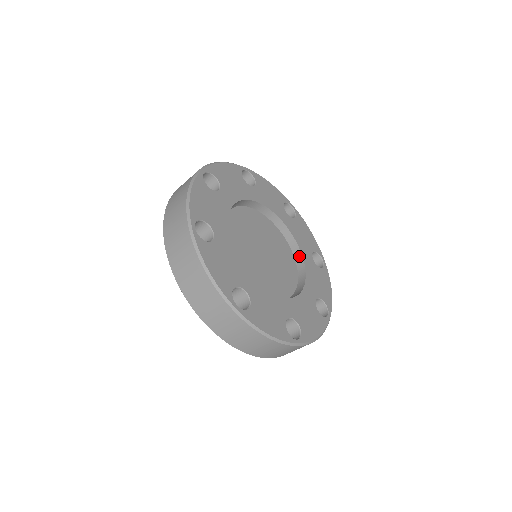
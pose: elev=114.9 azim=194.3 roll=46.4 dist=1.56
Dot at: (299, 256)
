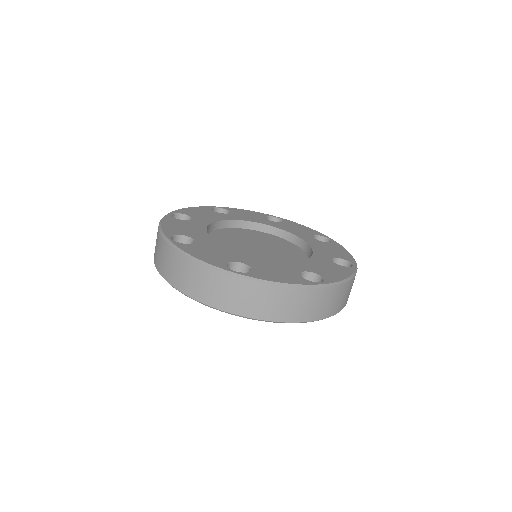
Dot at: (300, 241)
